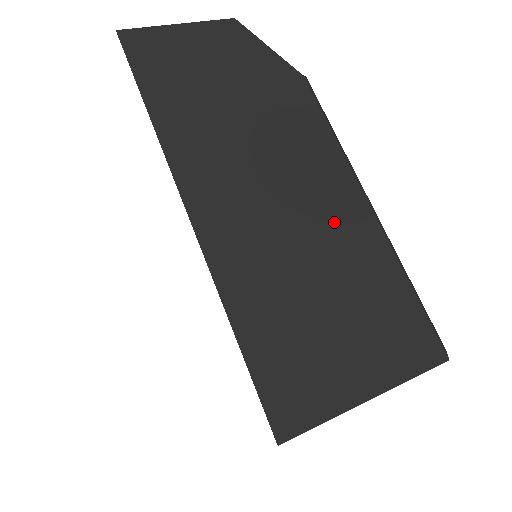
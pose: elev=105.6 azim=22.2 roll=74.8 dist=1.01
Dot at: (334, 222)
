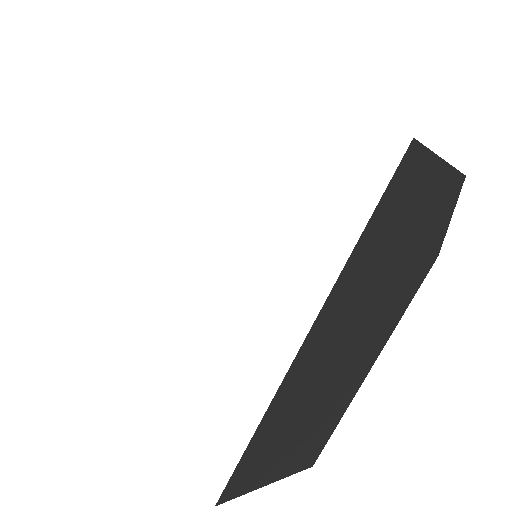
Dot at: (350, 376)
